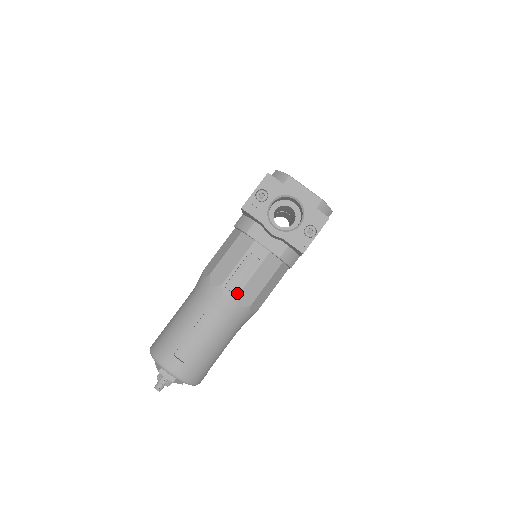
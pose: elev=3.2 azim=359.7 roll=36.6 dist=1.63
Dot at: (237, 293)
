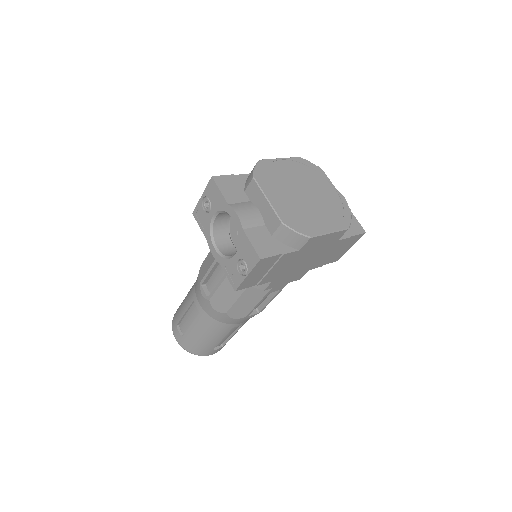
Dot at: (209, 297)
